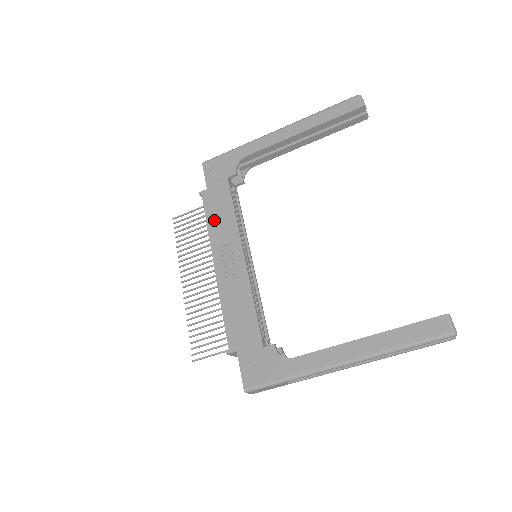
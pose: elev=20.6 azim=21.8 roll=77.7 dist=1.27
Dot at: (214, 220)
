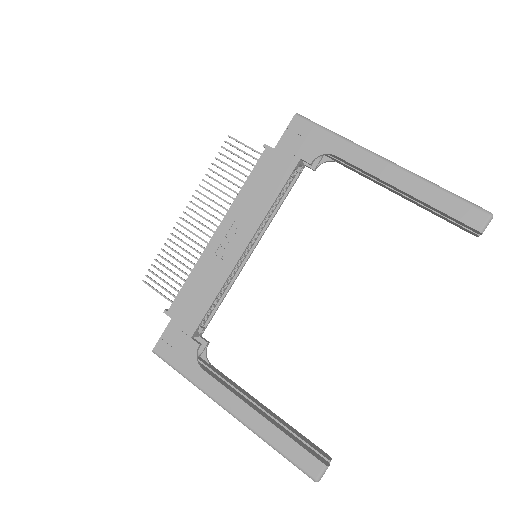
Dot at: (252, 189)
